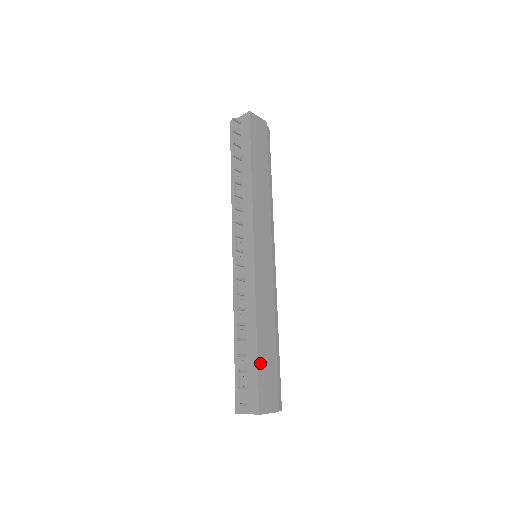
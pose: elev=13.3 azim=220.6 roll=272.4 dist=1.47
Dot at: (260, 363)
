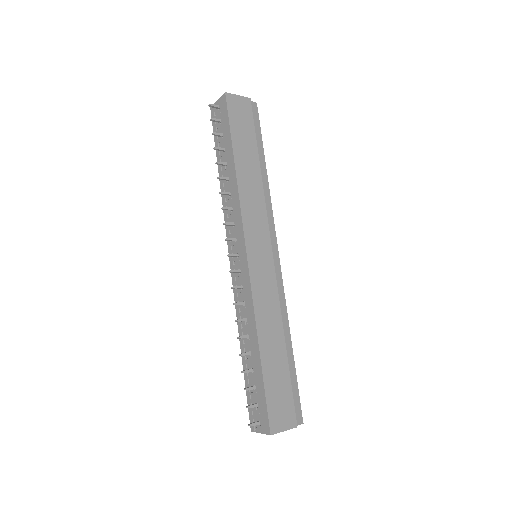
Dot at: (267, 378)
